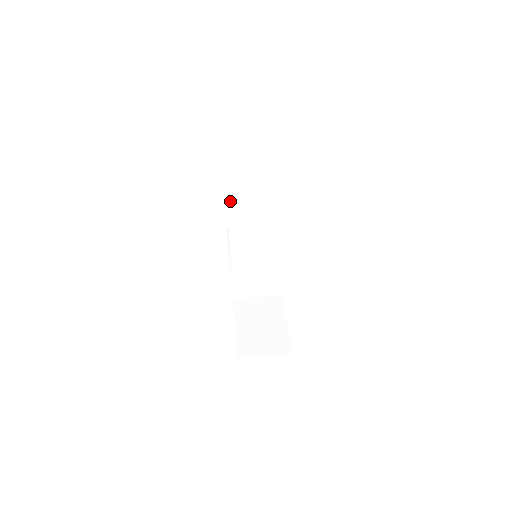
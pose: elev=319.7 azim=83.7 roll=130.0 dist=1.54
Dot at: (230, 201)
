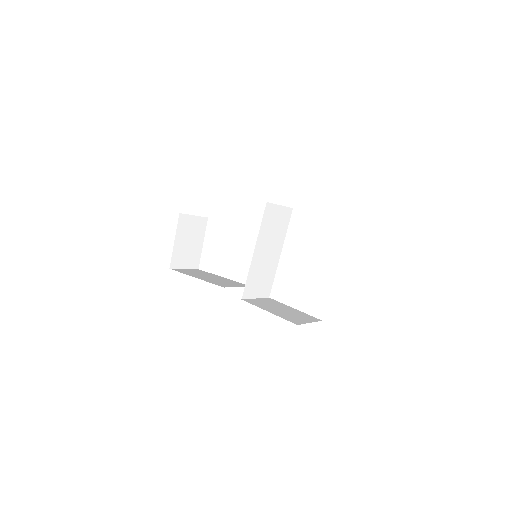
Dot at: (178, 238)
